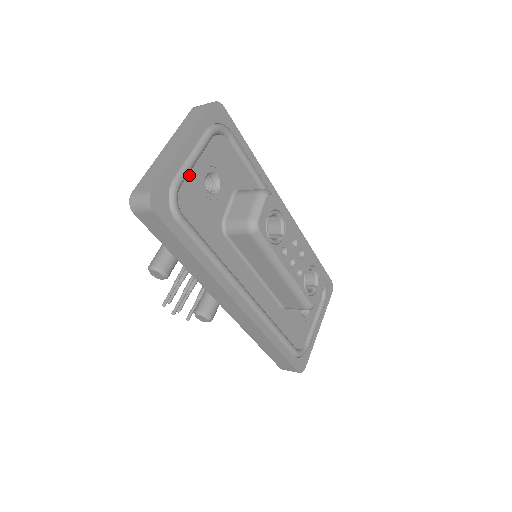
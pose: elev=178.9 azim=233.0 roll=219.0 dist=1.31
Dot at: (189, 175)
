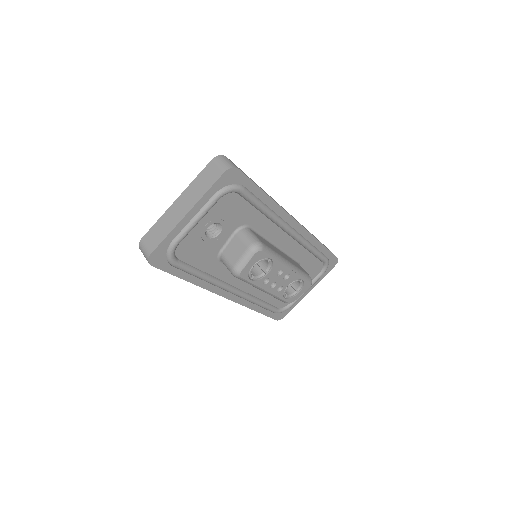
Dot at: (189, 233)
